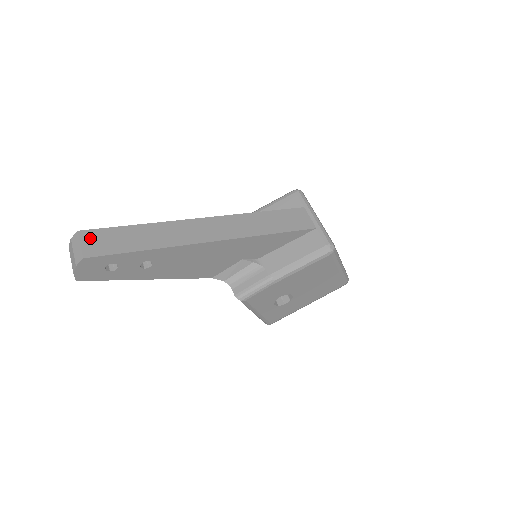
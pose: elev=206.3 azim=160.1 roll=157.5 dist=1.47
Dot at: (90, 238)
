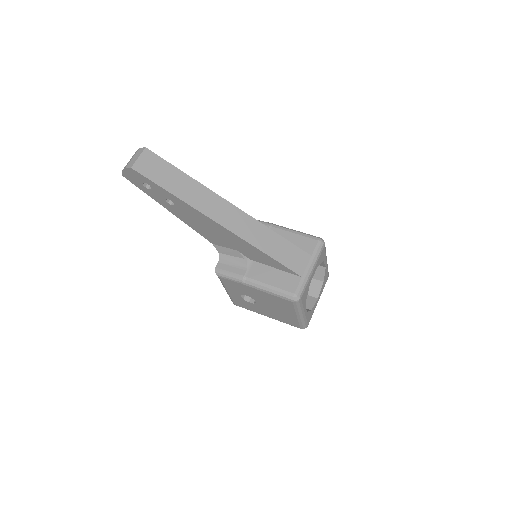
Dot at: (148, 158)
